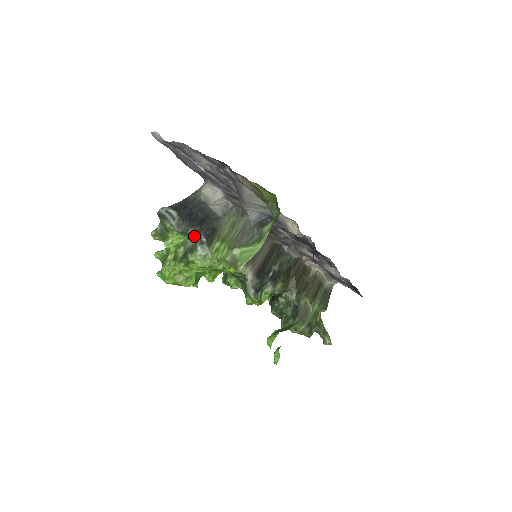
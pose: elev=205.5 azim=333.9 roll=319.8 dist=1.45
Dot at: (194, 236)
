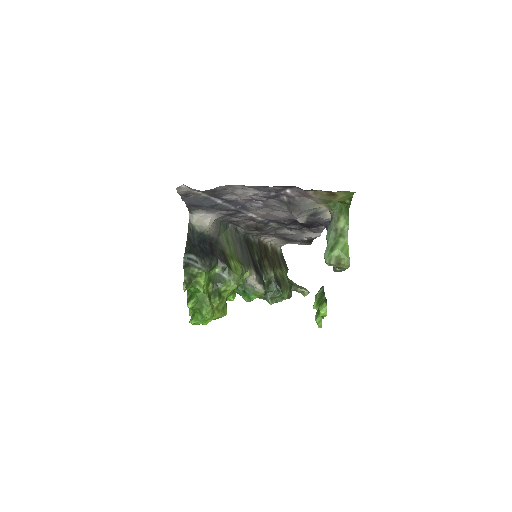
Dot at: (215, 268)
